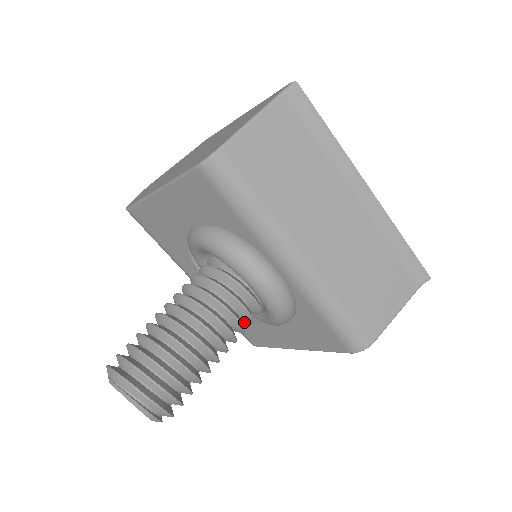
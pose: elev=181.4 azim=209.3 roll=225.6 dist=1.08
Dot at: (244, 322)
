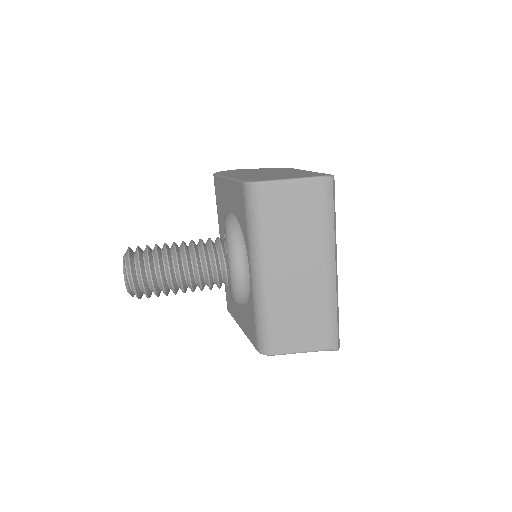
Dot at: occluded
